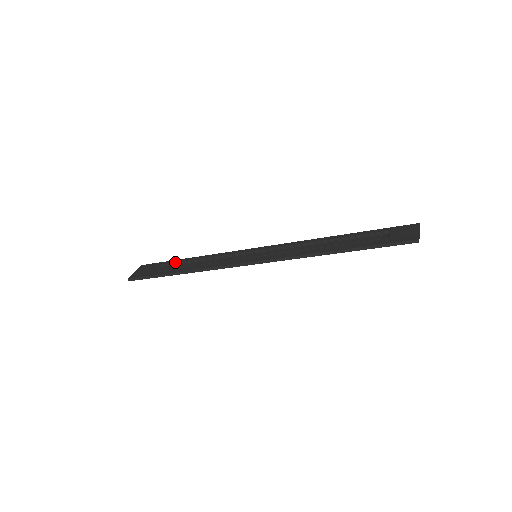
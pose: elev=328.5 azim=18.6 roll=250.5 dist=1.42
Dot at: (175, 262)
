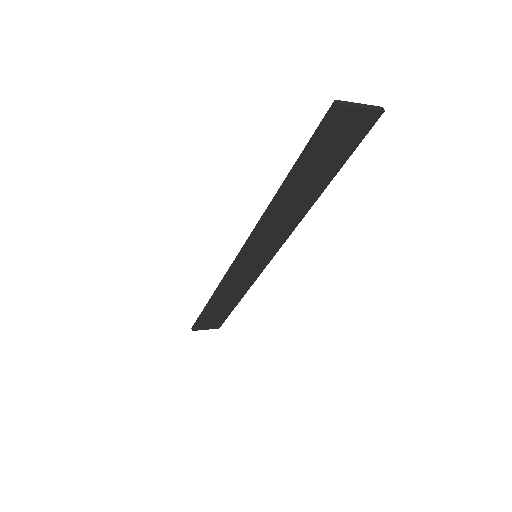
Dot at: occluded
